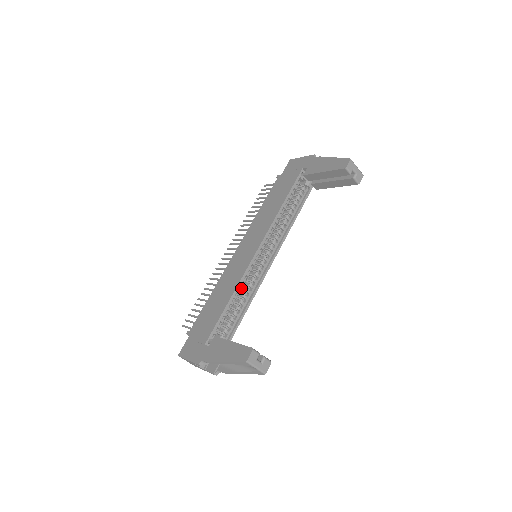
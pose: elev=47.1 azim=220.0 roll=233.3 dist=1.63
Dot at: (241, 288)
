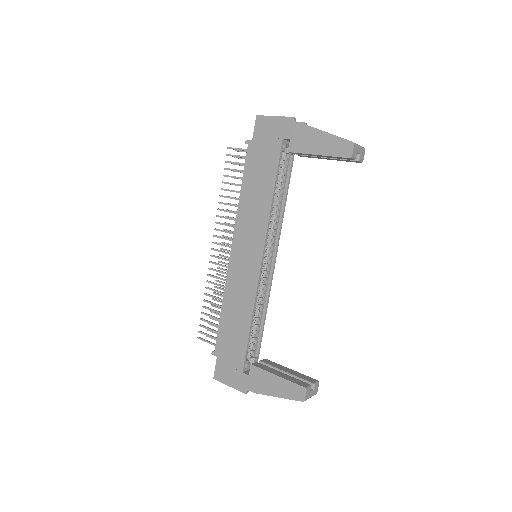
Dot at: occluded
